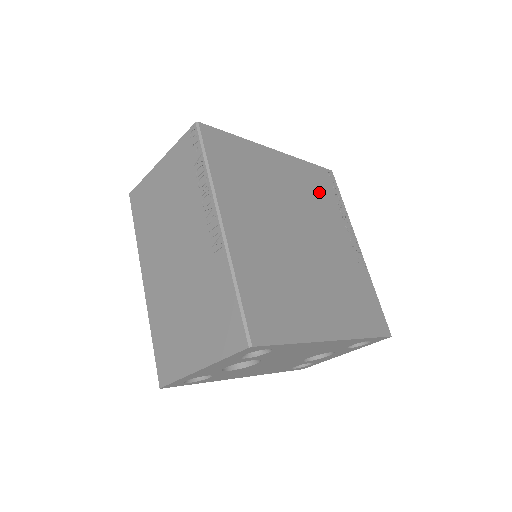
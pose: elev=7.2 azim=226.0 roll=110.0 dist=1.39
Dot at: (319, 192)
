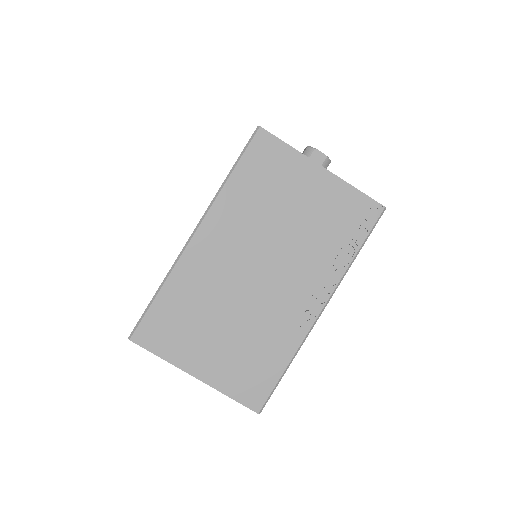
Dot at: occluded
